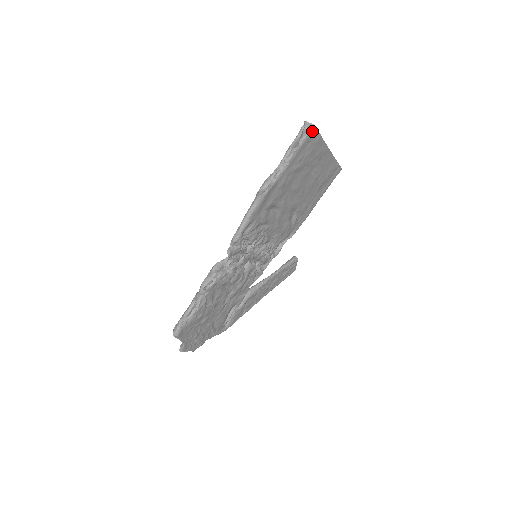
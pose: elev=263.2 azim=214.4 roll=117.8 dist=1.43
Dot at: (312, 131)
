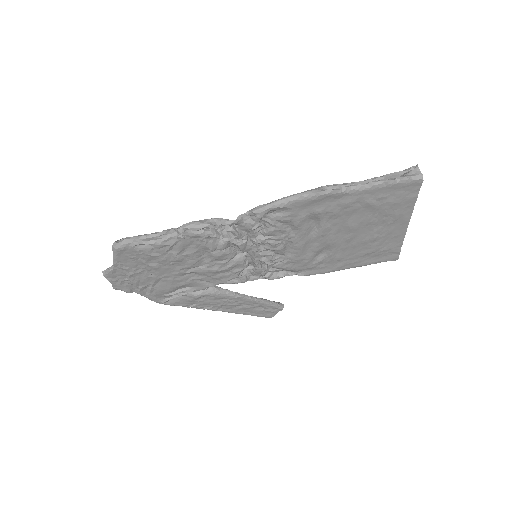
Dot at: (417, 180)
